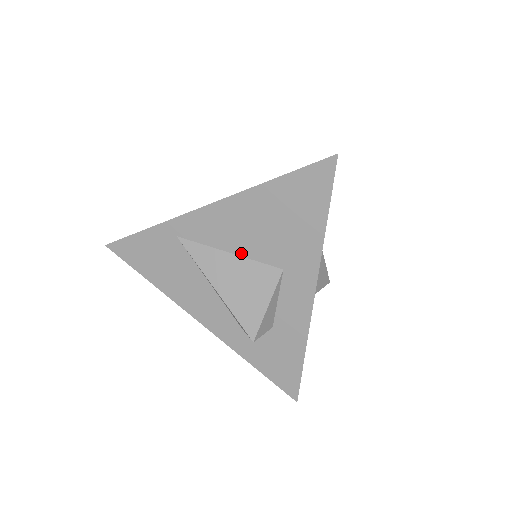
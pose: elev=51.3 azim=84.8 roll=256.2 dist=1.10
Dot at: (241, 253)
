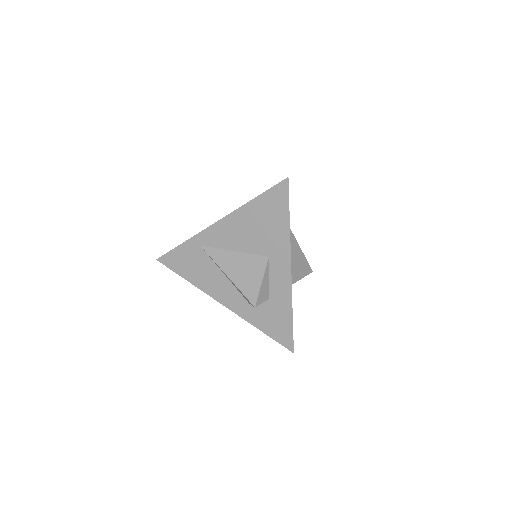
Dot at: (241, 250)
